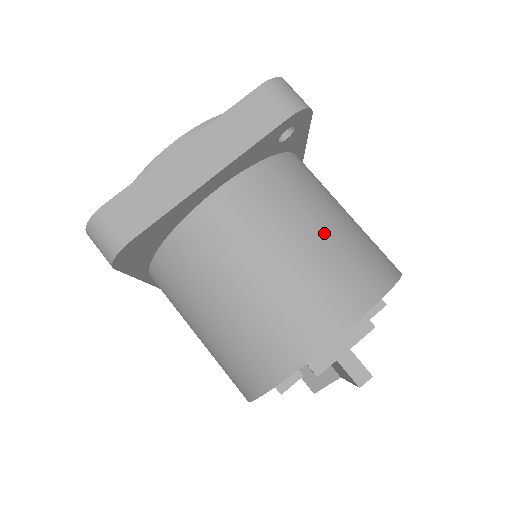
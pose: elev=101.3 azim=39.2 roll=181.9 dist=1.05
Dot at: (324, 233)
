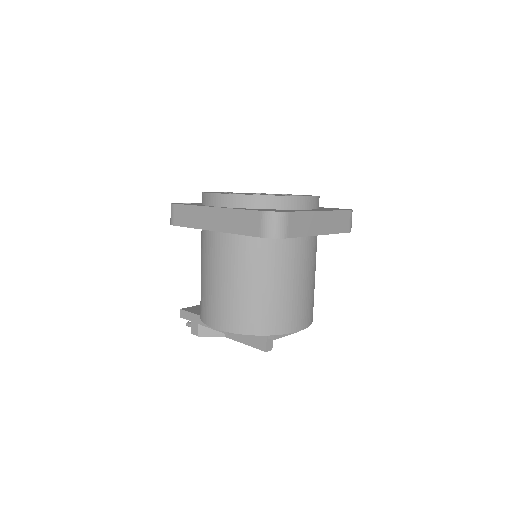
Dot at: occluded
